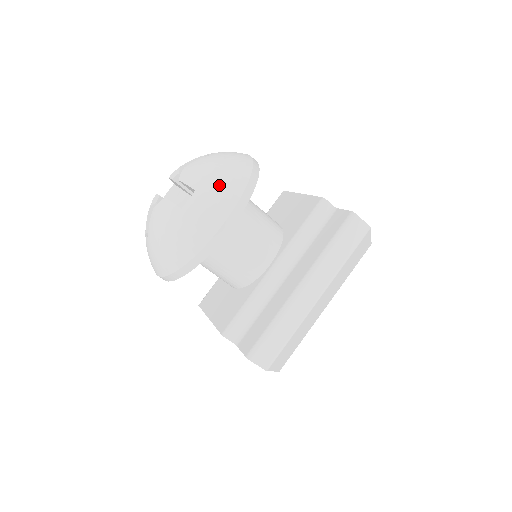
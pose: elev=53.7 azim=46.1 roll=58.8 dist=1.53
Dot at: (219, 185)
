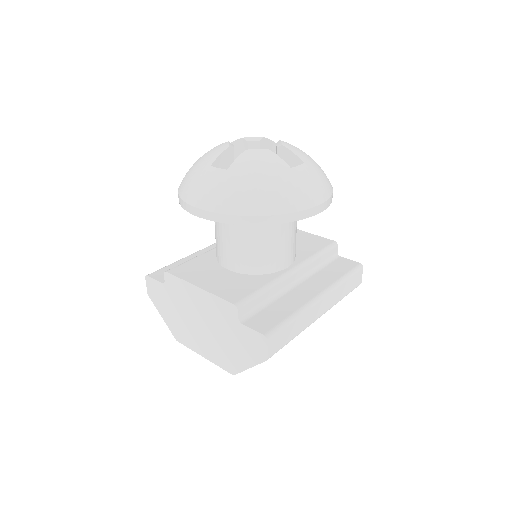
Dot at: (321, 173)
